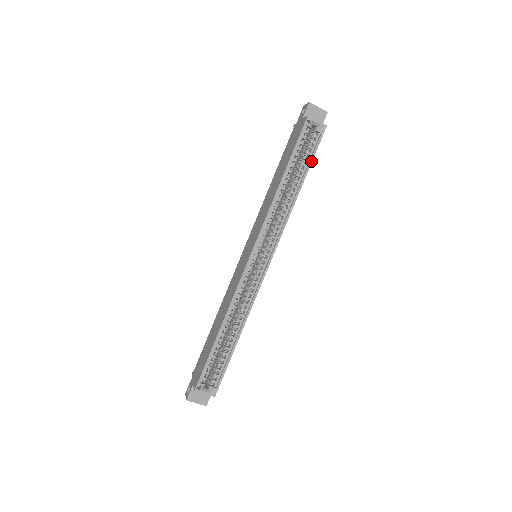
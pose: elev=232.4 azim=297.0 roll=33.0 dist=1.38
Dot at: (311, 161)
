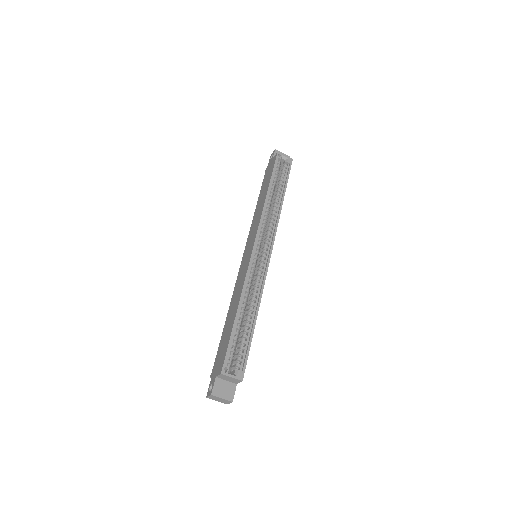
Dot at: (287, 181)
